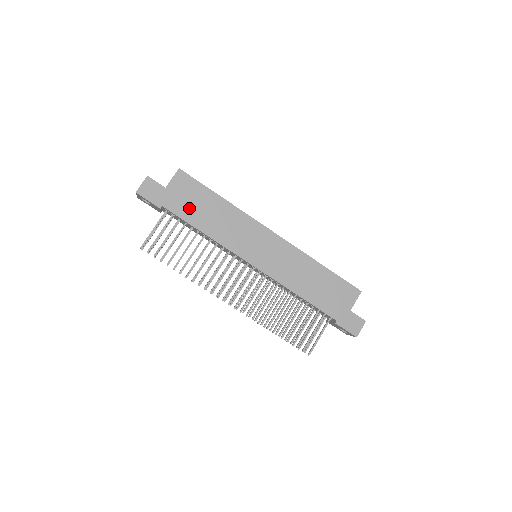
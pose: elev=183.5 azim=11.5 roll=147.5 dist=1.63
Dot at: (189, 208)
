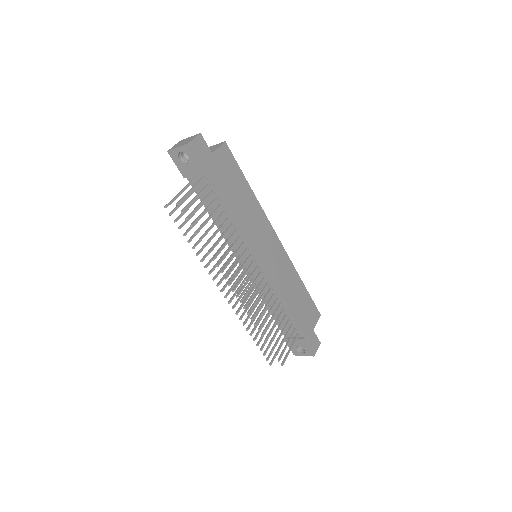
Dot at: (226, 184)
